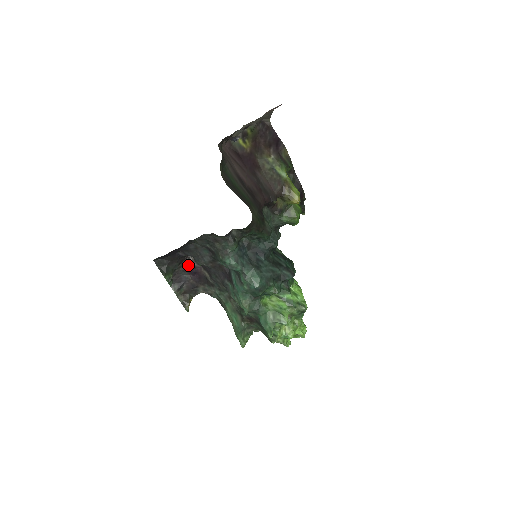
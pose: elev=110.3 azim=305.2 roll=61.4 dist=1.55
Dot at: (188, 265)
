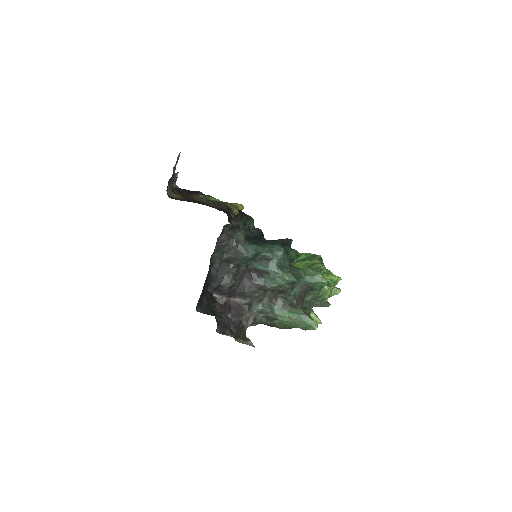
Dot at: (220, 306)
